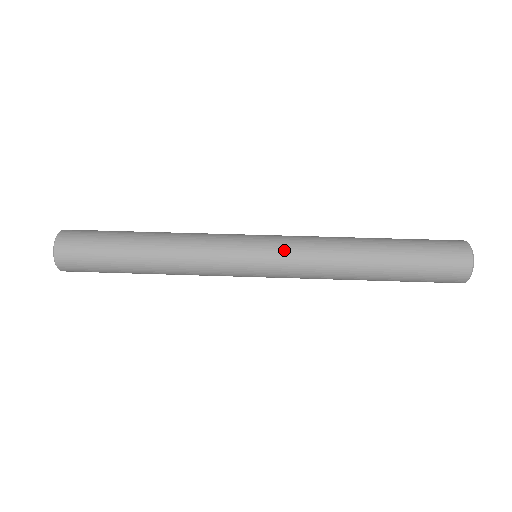
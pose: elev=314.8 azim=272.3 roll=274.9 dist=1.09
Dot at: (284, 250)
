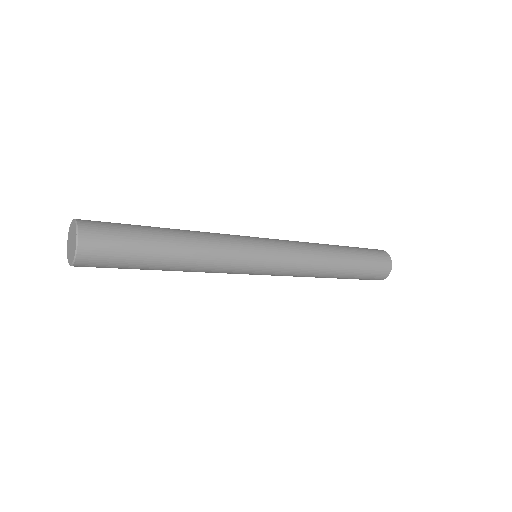
Dot at: (284, 244)
